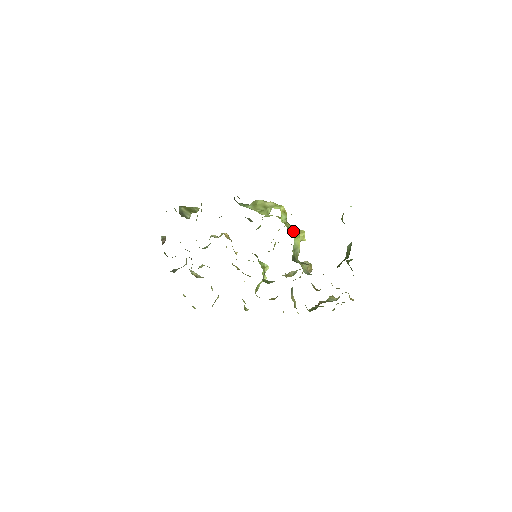
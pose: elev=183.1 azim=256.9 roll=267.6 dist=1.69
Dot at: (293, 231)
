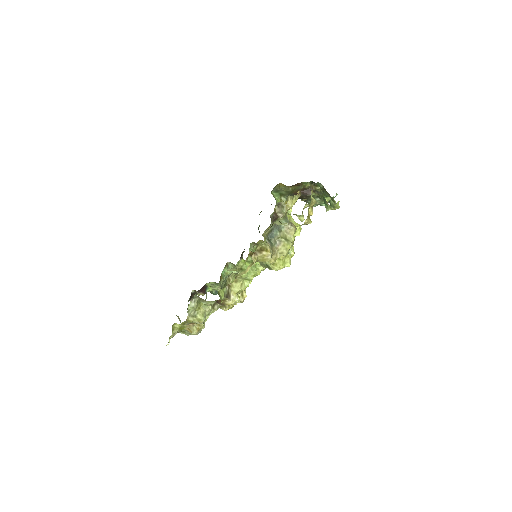
Dot at: occluded
